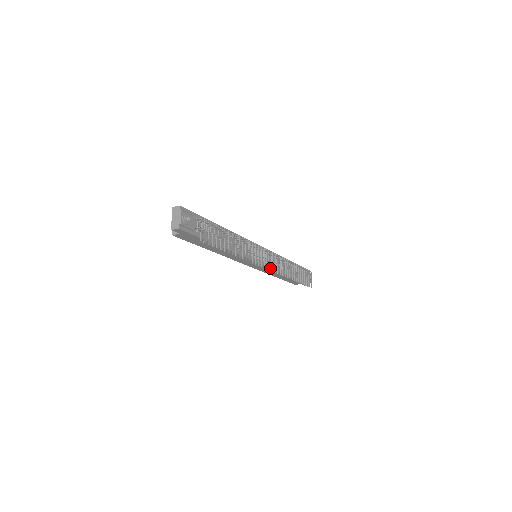
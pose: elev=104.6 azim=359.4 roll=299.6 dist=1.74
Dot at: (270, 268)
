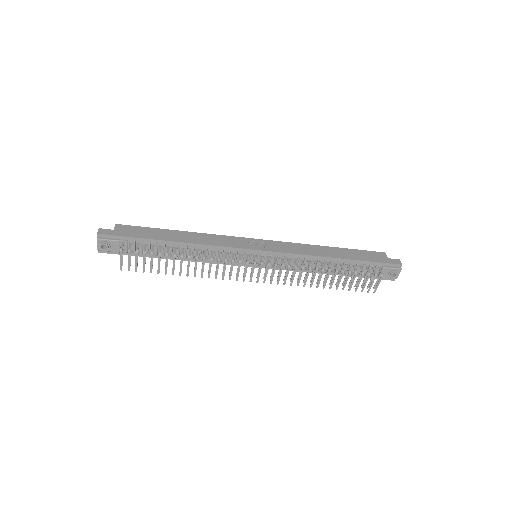
Dot at: (257, 280)
